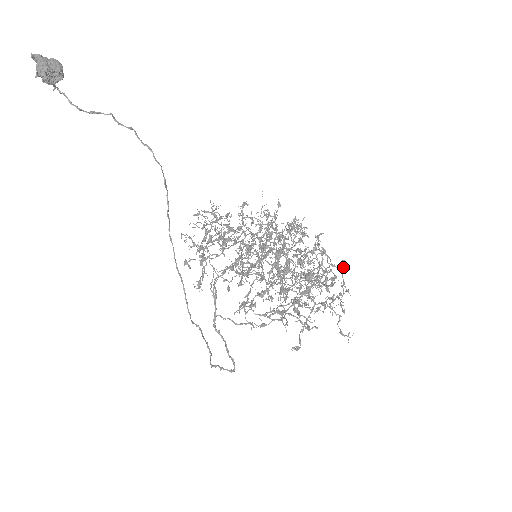
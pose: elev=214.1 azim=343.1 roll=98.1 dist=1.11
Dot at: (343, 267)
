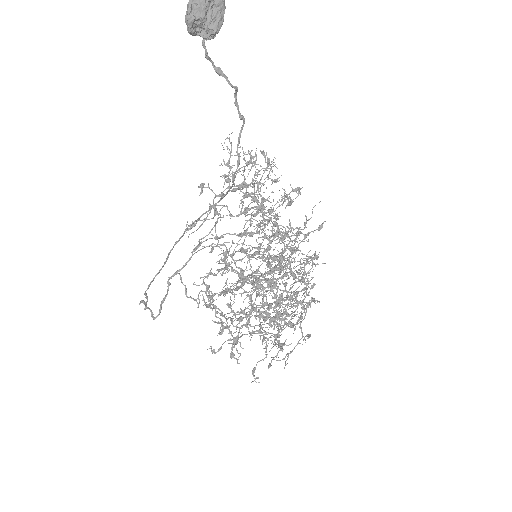
Dot at: occluded
